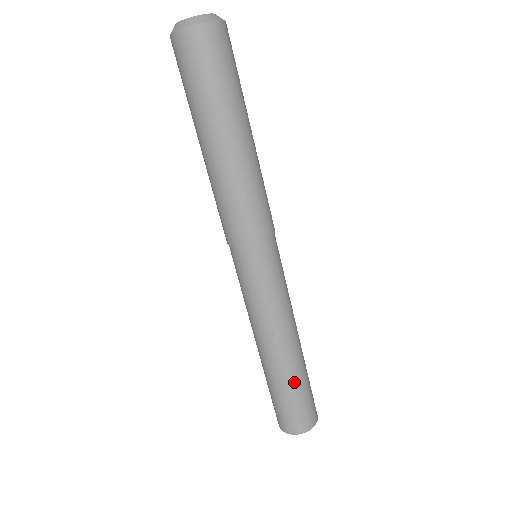
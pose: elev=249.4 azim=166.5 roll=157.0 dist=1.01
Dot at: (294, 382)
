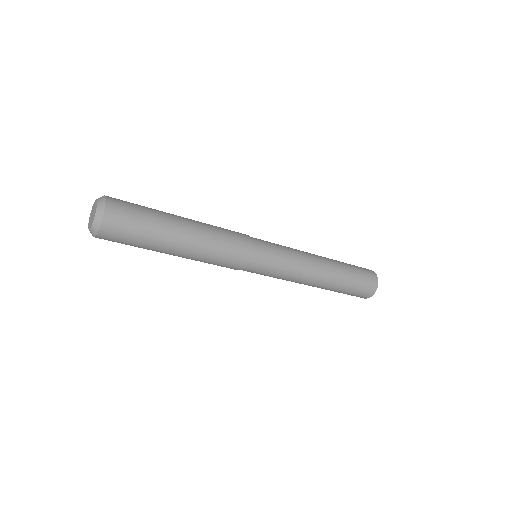
Dot at: occluded
